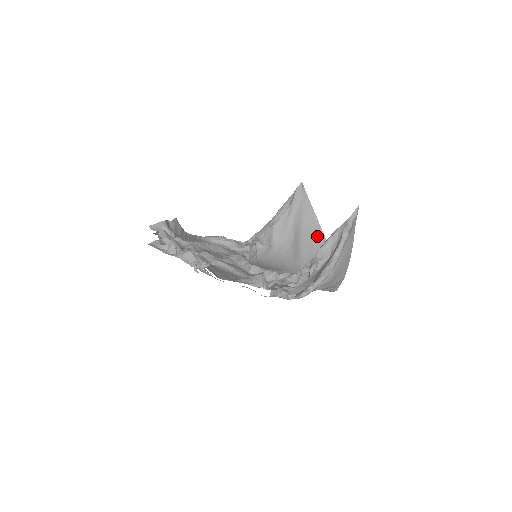
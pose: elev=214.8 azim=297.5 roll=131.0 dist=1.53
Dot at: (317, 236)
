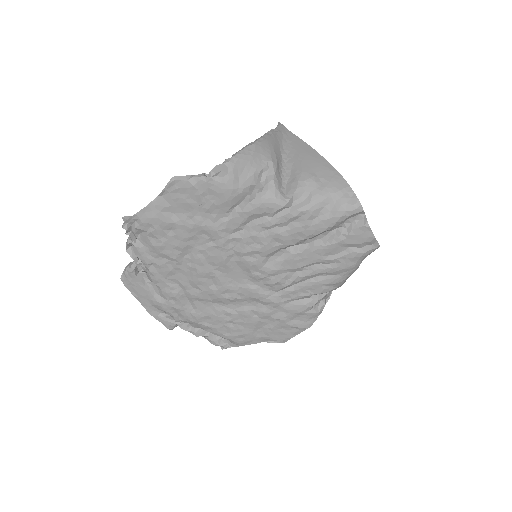
Dot at: occluded
